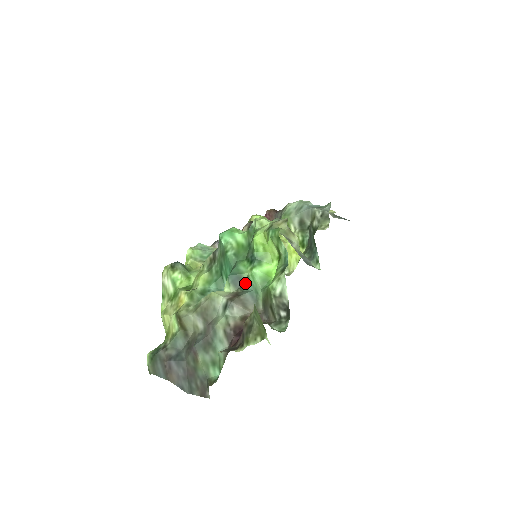
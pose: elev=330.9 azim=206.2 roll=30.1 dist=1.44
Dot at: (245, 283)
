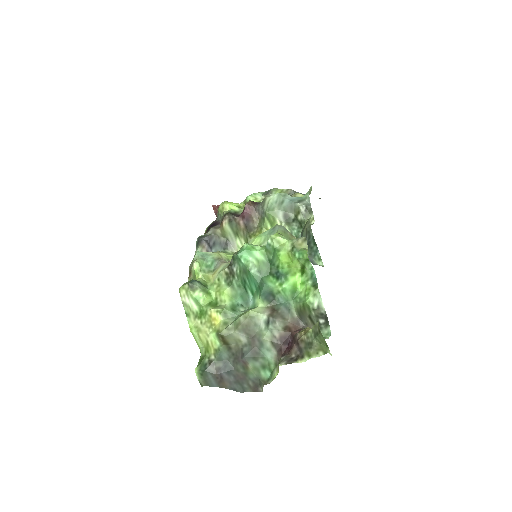
Dot at: (277, 297)
